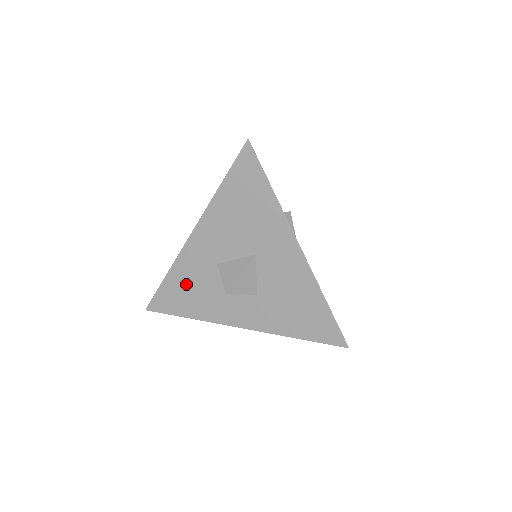
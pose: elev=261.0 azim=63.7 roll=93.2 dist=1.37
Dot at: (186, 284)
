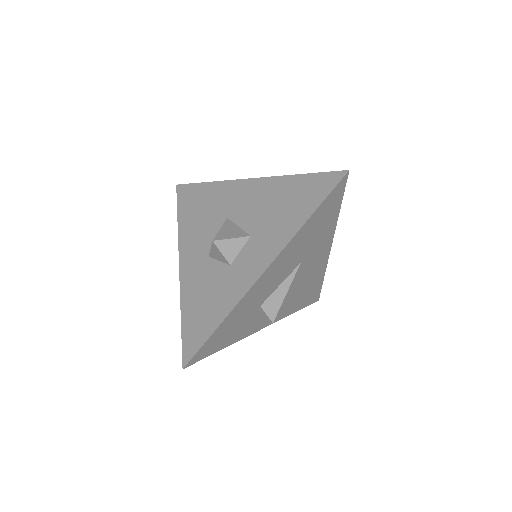
Dot at: (199, 300)
